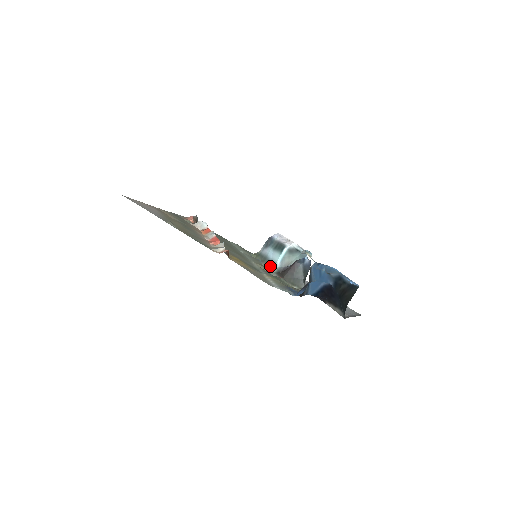
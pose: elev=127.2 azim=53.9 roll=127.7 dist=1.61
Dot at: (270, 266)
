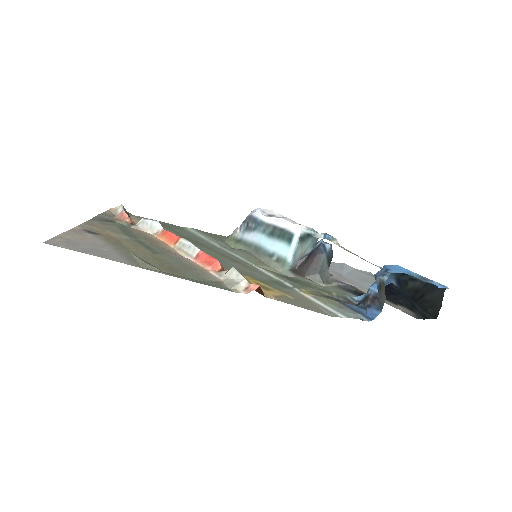
Dot at: (276, 262)
